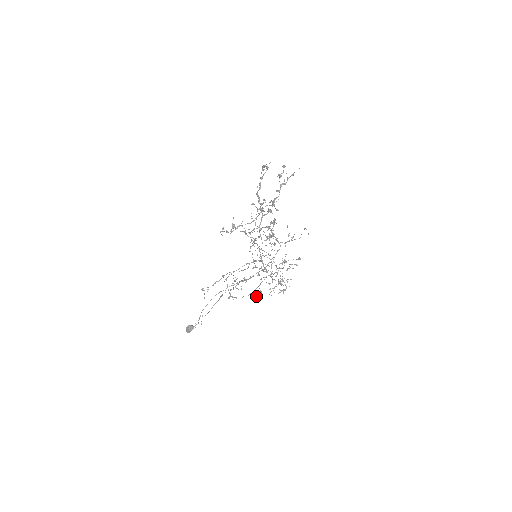
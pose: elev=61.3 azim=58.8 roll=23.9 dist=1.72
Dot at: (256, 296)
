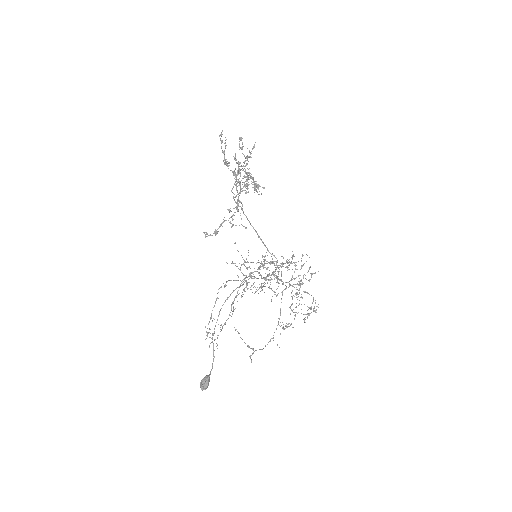
Dot at: (282, 327)
